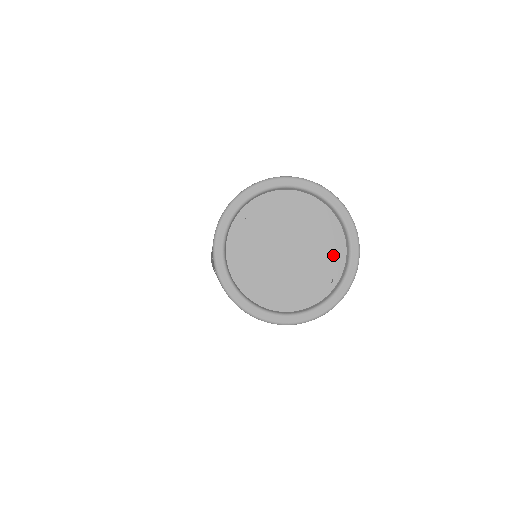
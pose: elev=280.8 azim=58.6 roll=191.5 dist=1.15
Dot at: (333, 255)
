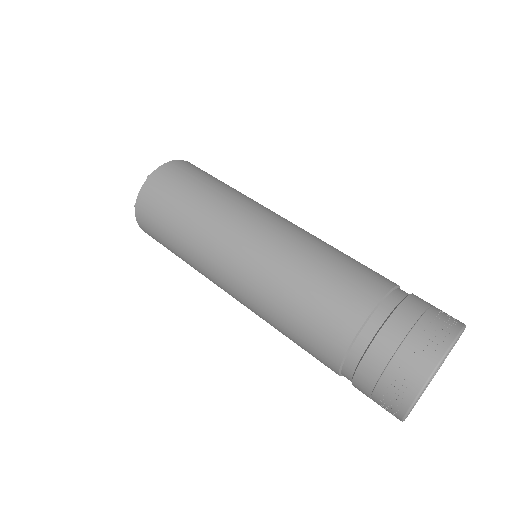
Dot at: occluded
